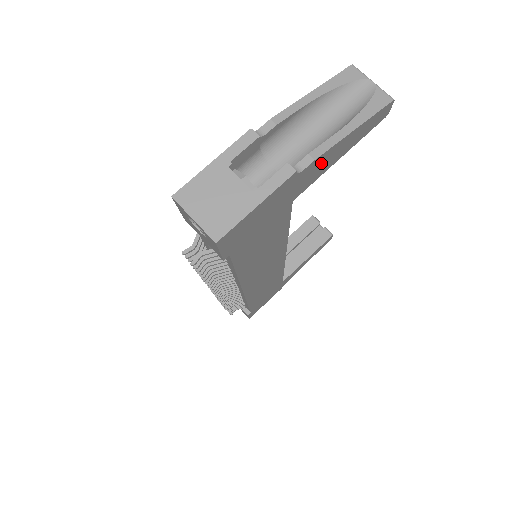
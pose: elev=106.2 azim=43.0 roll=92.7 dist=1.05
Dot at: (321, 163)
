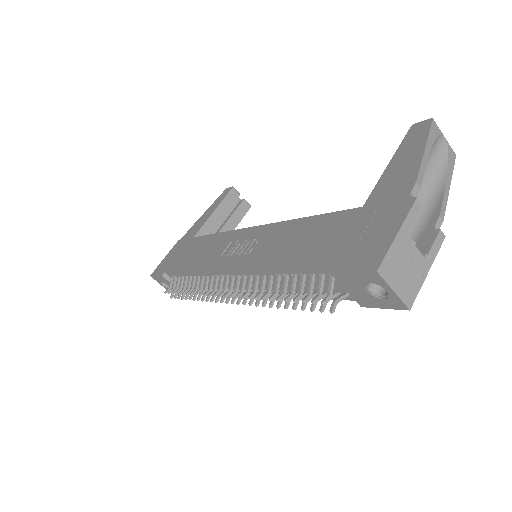
Dot at: occluded
